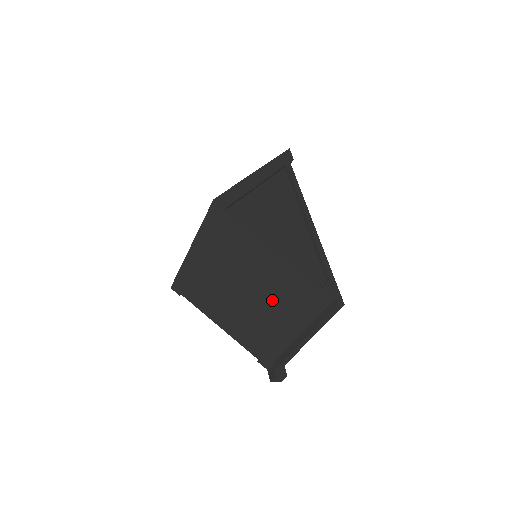
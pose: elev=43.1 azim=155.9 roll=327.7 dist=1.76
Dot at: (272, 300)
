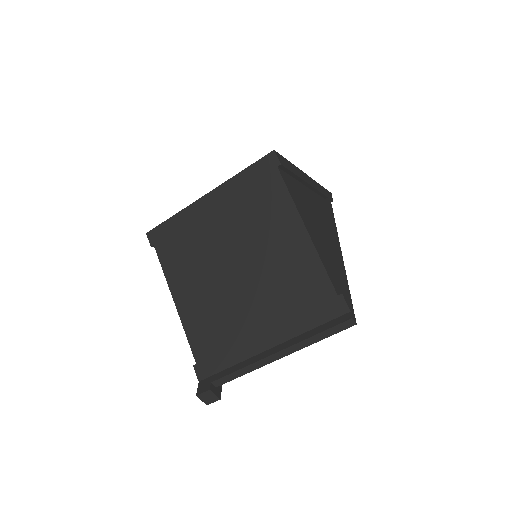
Dot at: (267, 289)
